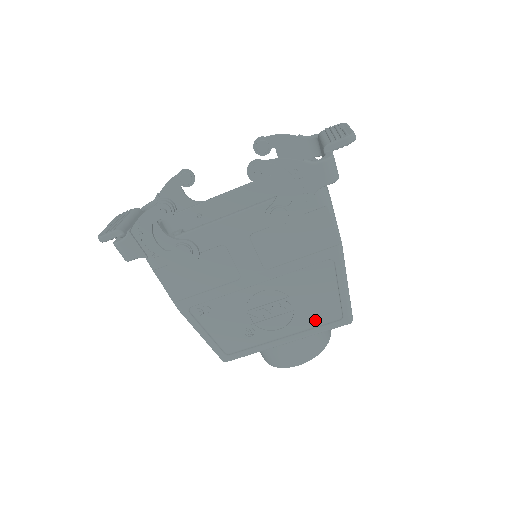
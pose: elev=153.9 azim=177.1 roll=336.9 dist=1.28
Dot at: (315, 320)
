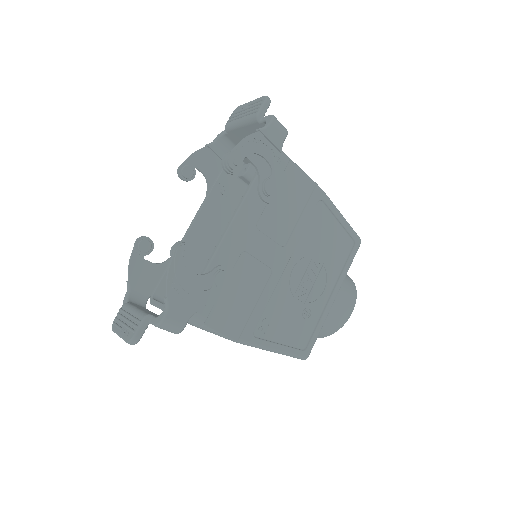
Dot at: (340, 260)
